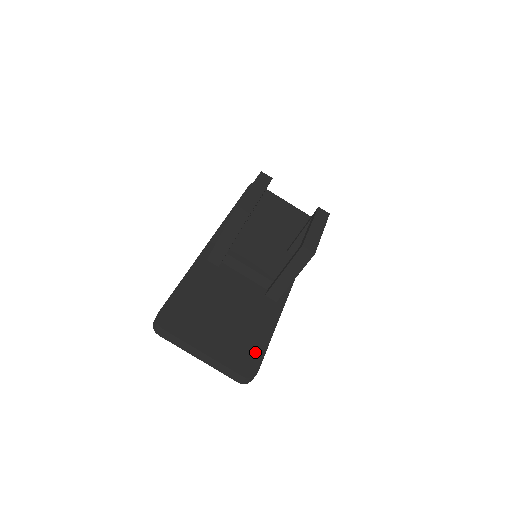
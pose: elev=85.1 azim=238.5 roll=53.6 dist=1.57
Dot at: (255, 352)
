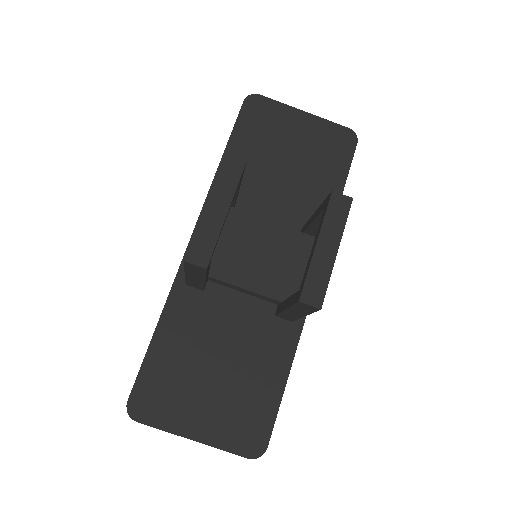
Dot at: (263, 416)
